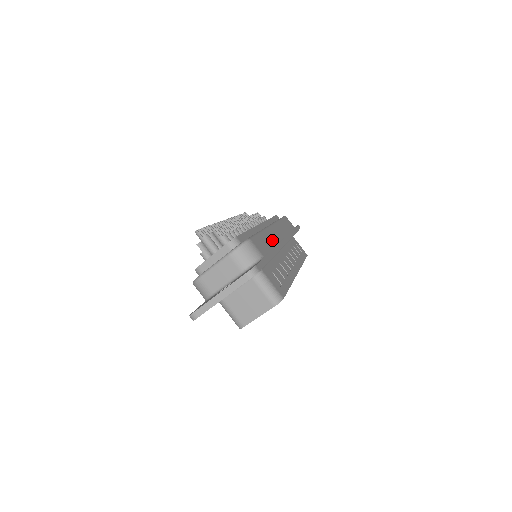
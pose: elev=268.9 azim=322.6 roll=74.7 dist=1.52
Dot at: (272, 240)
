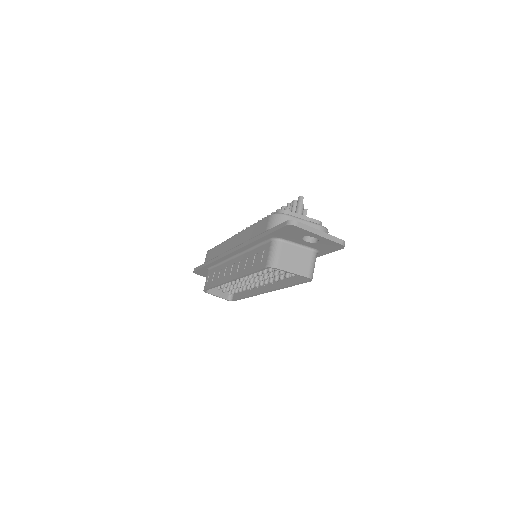
Dot at: occluded
